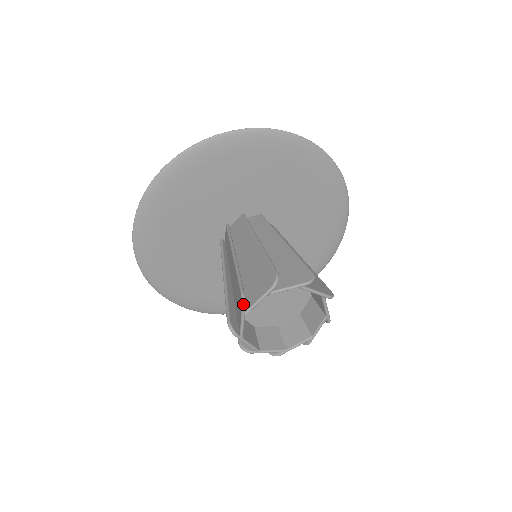
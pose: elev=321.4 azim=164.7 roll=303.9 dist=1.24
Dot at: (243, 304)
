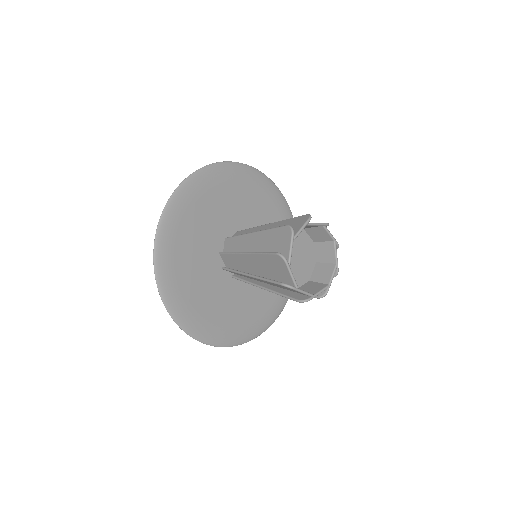
Dot at: (283, 258)
